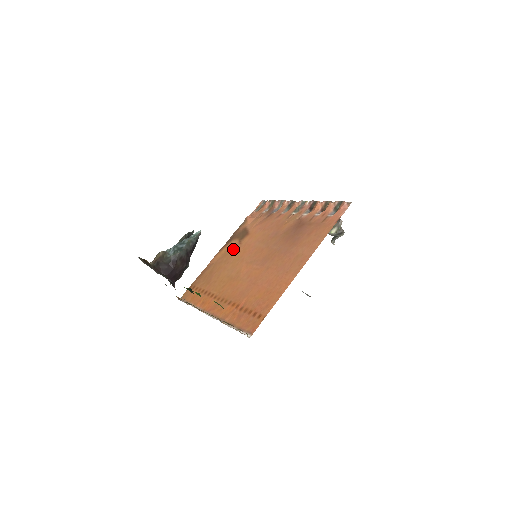
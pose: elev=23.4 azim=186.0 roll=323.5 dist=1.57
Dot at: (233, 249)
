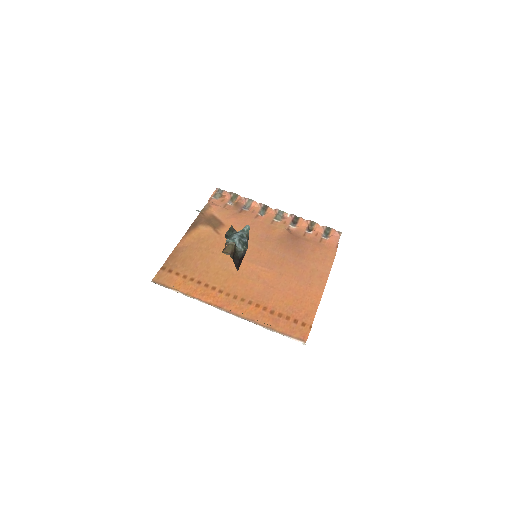
Dot at: (211, 237)
